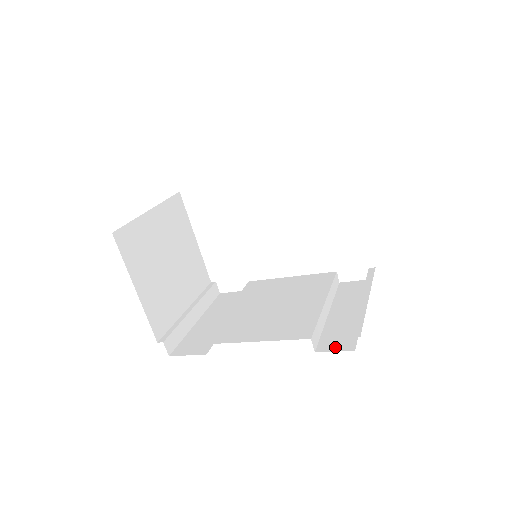
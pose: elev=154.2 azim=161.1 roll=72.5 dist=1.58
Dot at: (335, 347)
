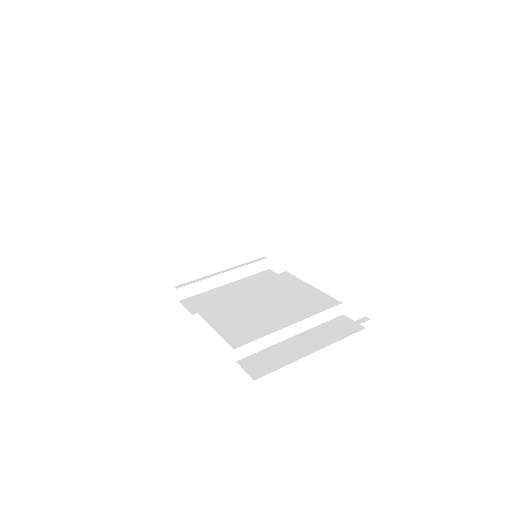
Dot at: (250, 367)
